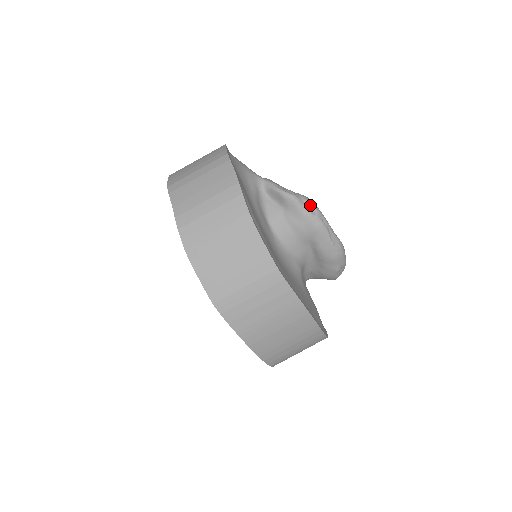
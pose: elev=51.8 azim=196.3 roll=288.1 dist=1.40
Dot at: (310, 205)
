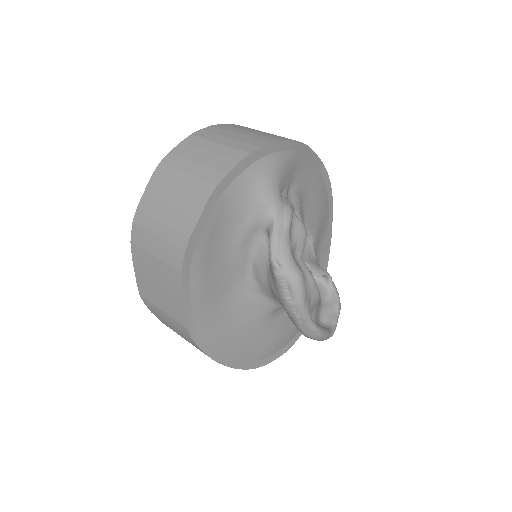
Dot at: (291, 290)
